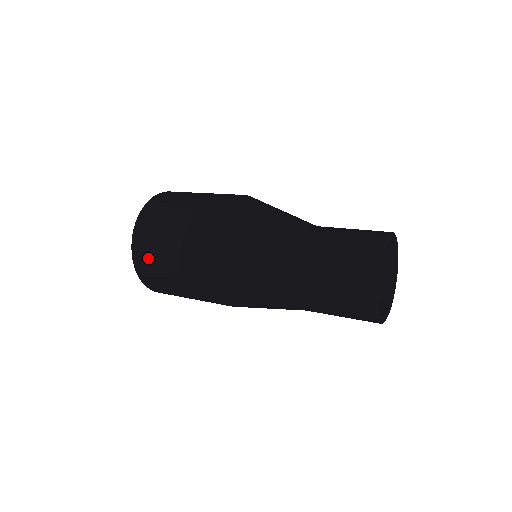
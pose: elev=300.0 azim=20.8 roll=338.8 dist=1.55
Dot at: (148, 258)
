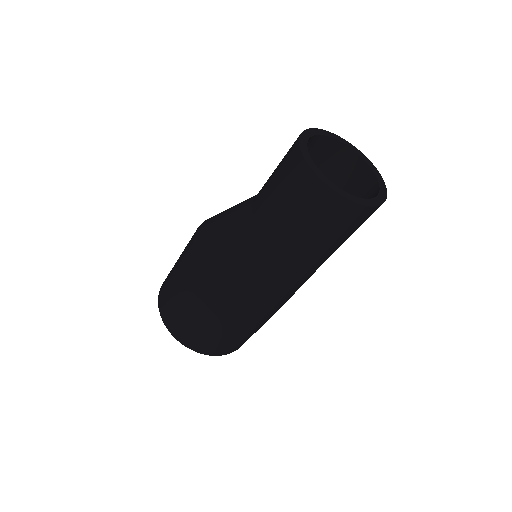
Dot at: occluded
